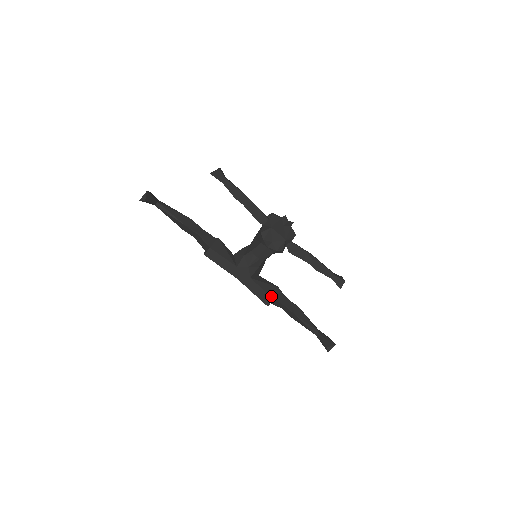
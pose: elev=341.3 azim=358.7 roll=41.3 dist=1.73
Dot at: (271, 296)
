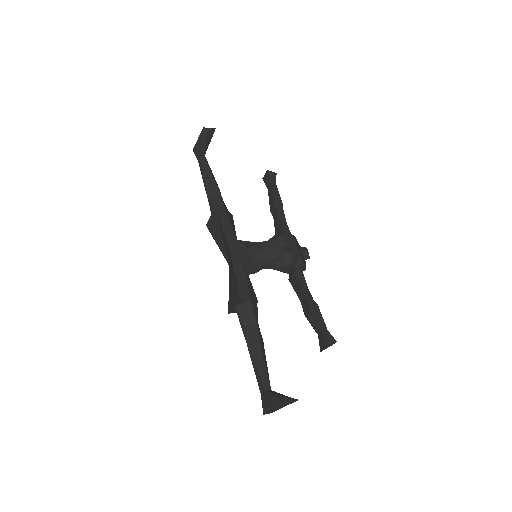
Dot at: (250, 294)
